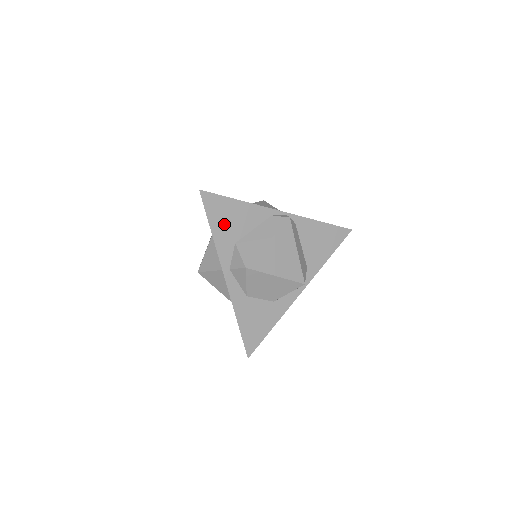
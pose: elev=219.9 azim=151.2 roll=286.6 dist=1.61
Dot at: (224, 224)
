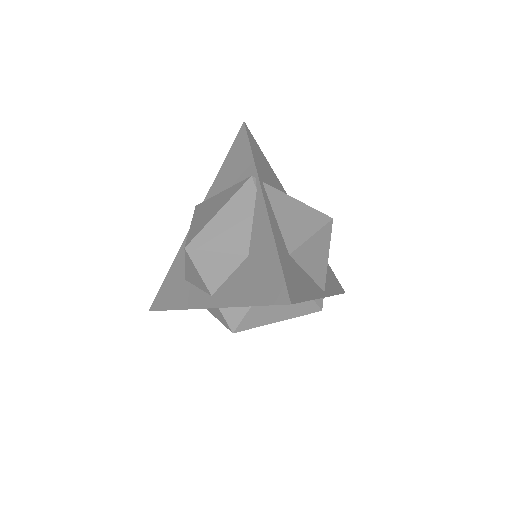
Dot at: occluded
